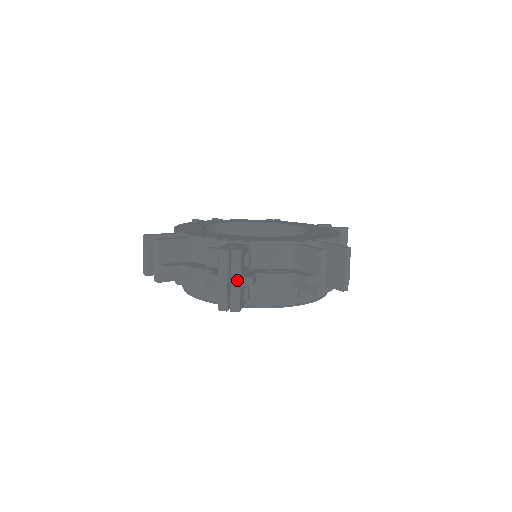
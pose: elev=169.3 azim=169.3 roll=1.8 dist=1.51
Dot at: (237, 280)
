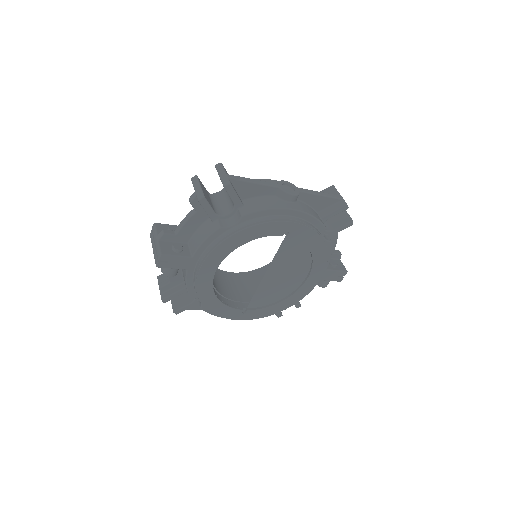
Dot at: (156, 239)
